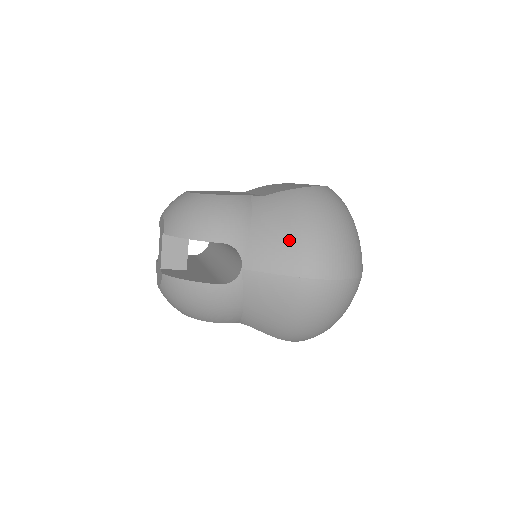
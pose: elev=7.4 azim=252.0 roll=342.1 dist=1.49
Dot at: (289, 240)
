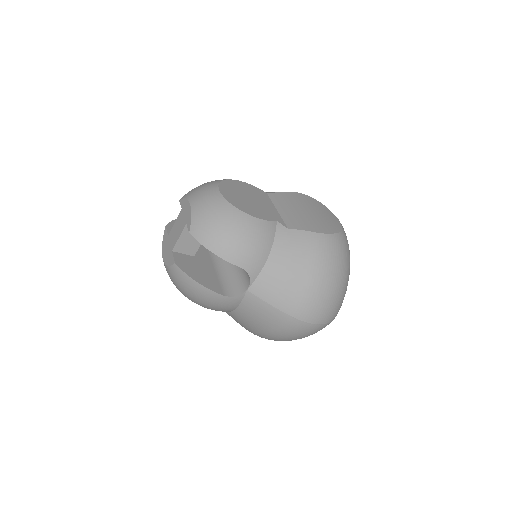
Dot at: (296, 284)
